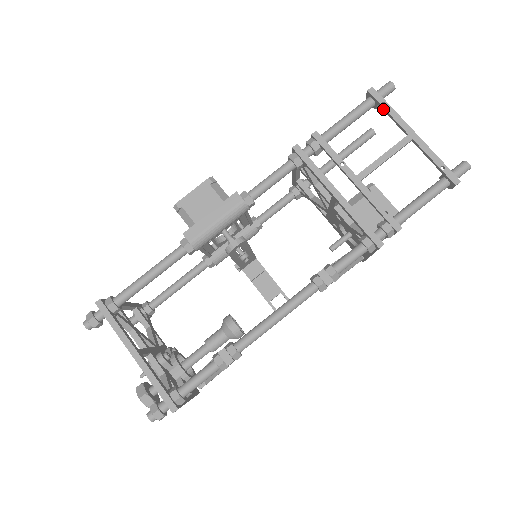
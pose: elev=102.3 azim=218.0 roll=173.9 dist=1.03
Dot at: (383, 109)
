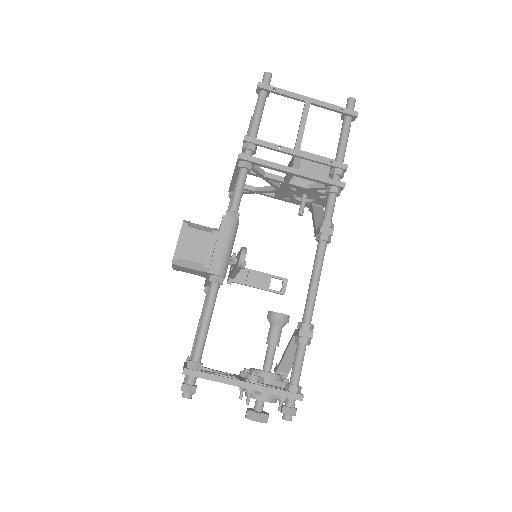
Dot at: occluded
